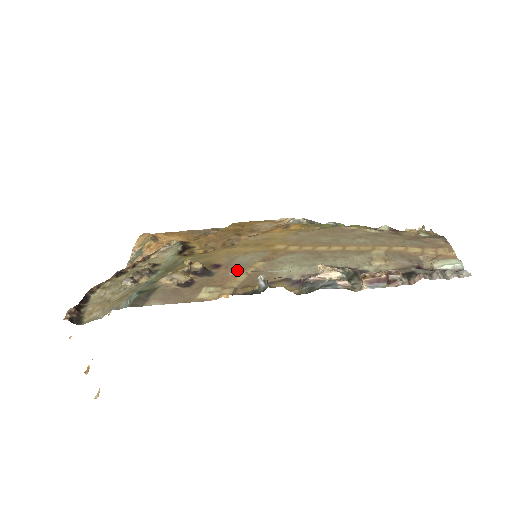
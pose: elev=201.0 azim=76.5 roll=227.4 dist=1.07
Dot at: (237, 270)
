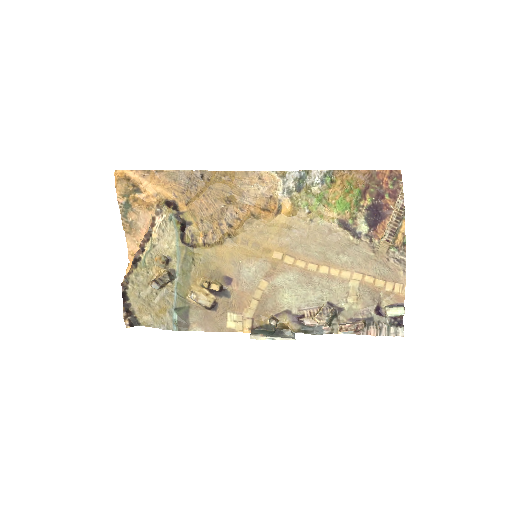
Dot at: (248, 292)
